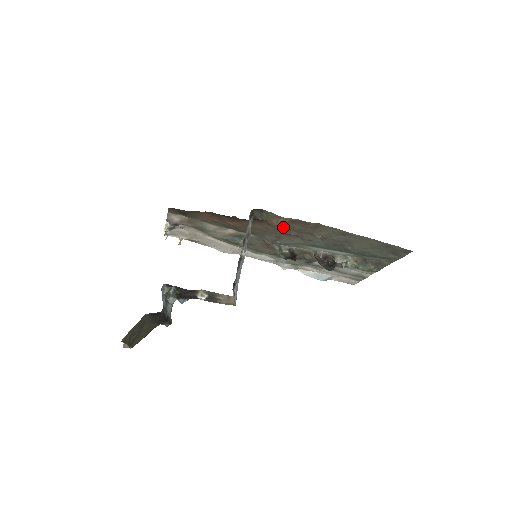
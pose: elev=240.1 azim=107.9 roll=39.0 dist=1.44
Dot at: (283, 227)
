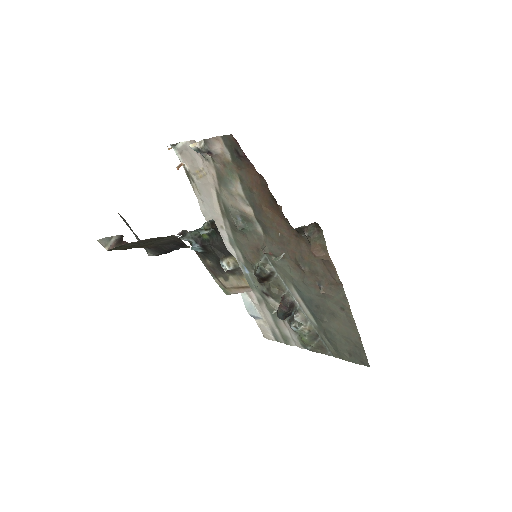
Dot at: (306, 256)
